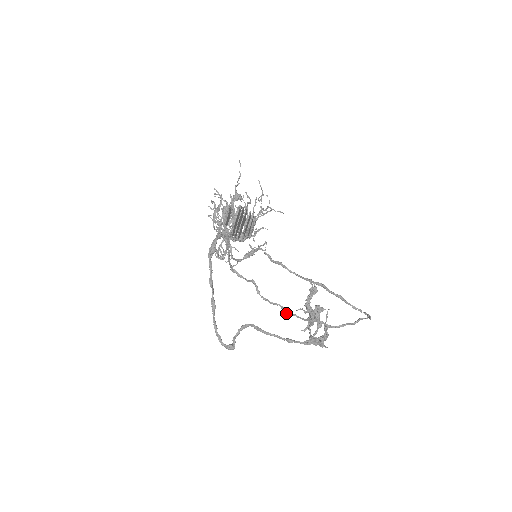
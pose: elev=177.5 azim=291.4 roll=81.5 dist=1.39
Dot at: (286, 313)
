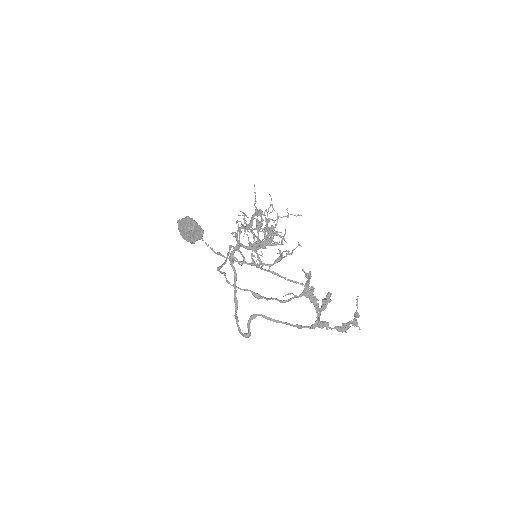
Dot at: (256, 296)
